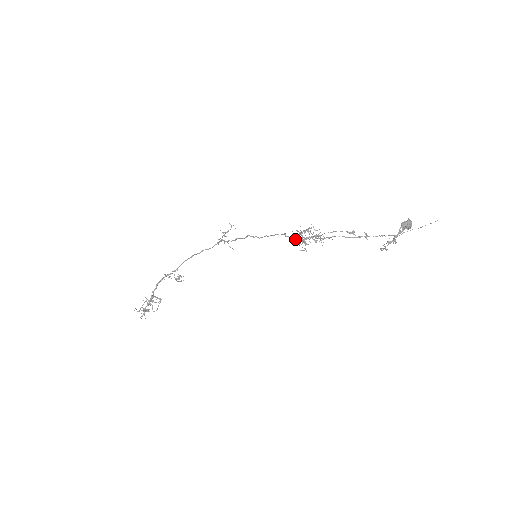
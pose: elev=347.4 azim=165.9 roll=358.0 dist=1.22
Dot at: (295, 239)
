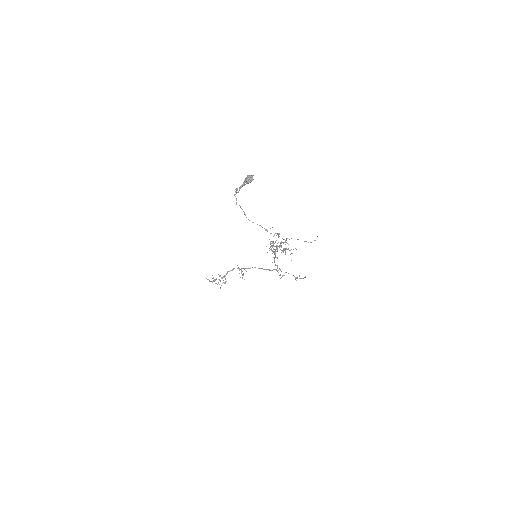
Dot at: (272, 247)
